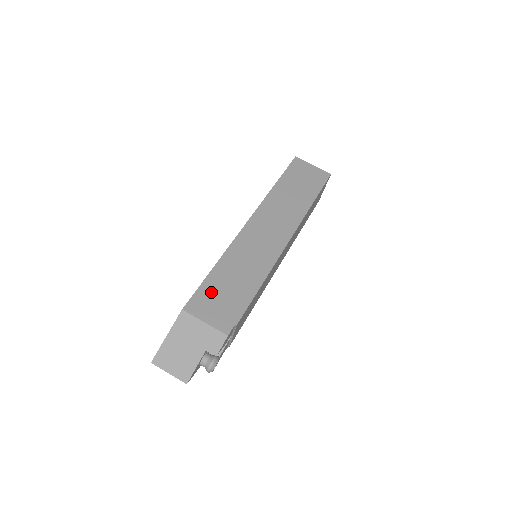
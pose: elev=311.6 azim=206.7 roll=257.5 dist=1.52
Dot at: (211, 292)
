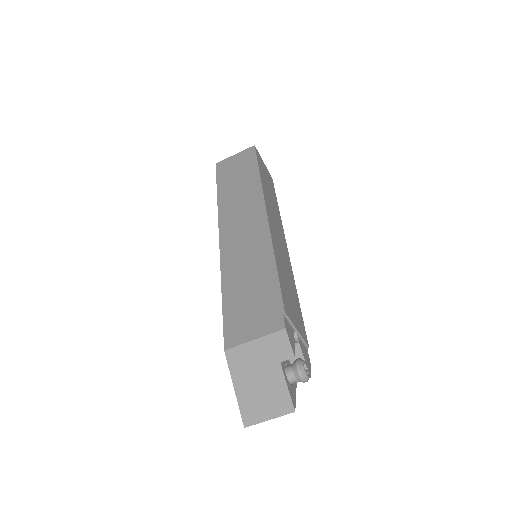
Dot at: (237, 312)
